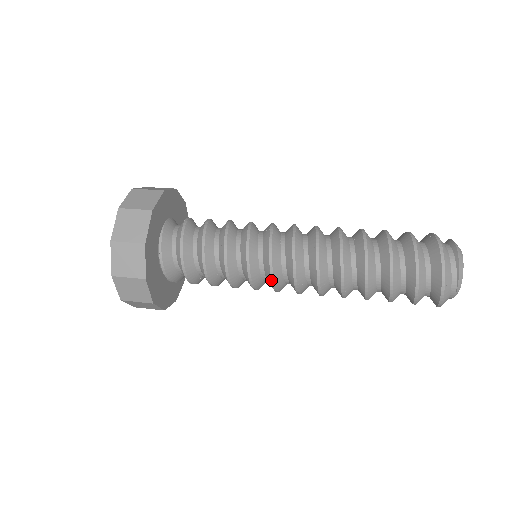
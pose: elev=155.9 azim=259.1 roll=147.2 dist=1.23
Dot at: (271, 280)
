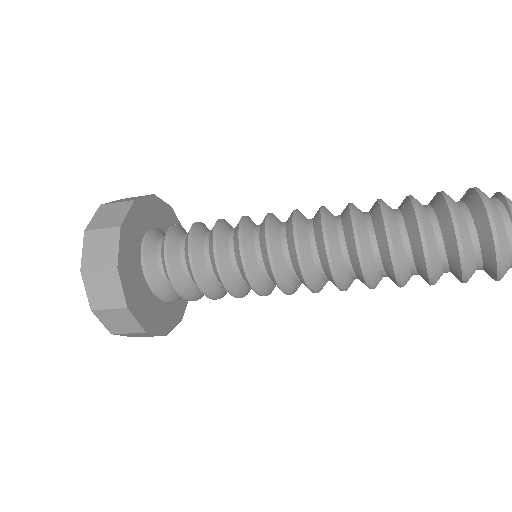
Dot at: (270, 263)
